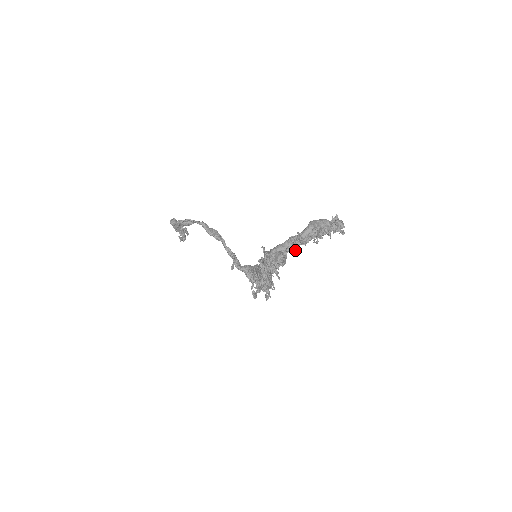
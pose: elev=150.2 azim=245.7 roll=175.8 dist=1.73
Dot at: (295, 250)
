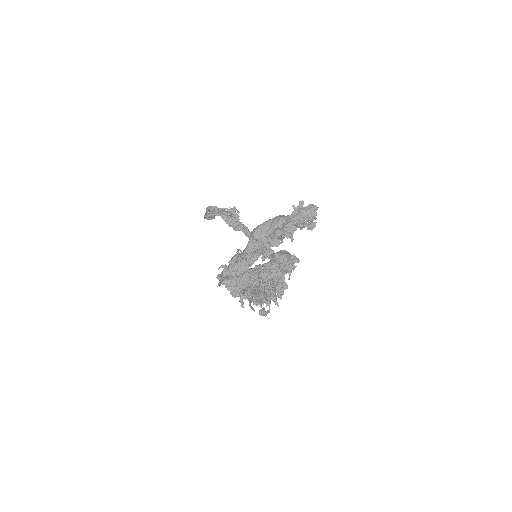
Dot at: (244, 271)
